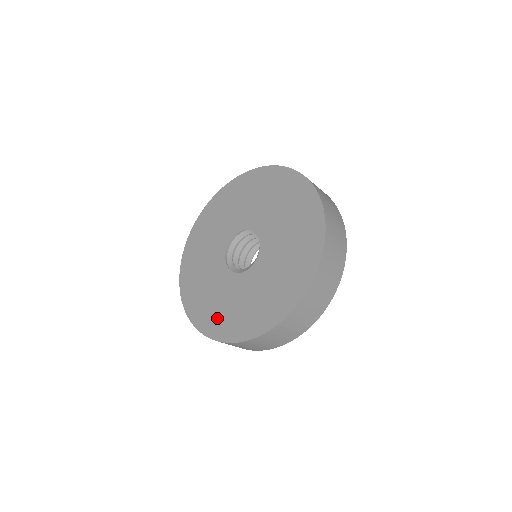
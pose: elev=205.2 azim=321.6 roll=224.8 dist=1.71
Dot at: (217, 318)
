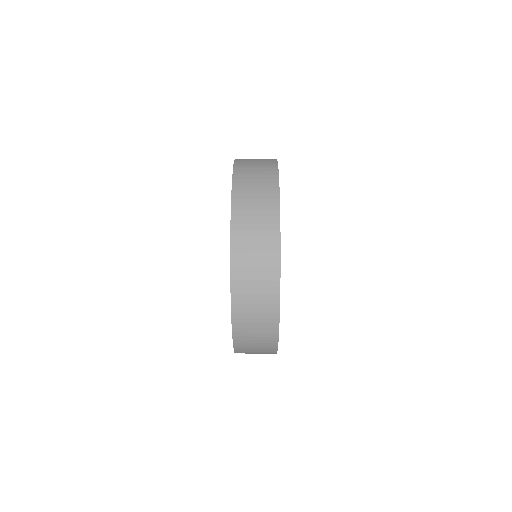
Dot at: occluded
